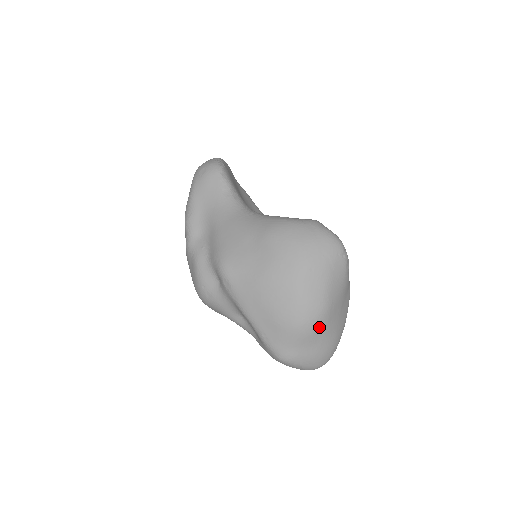
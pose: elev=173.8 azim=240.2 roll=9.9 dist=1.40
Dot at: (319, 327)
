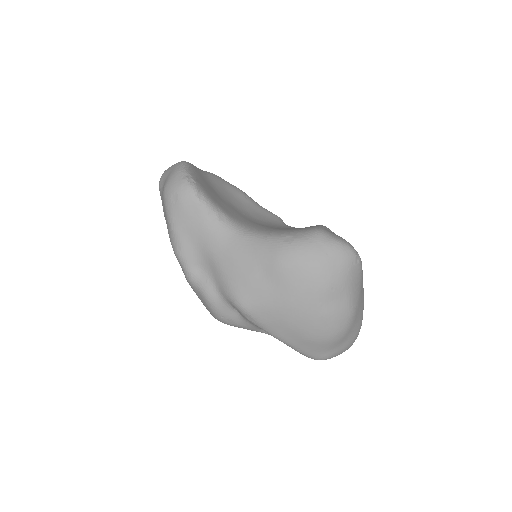
Dot at: (349, 329)
